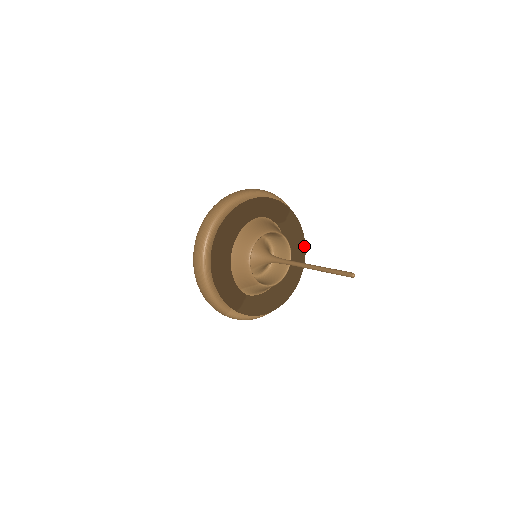
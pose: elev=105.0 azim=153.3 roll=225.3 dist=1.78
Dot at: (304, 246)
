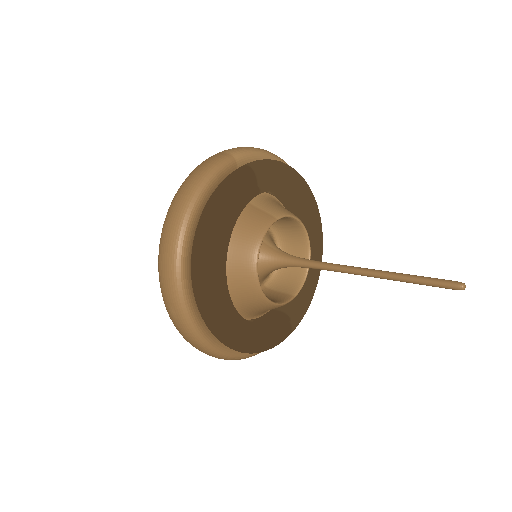
Dot at: (298, 178)
